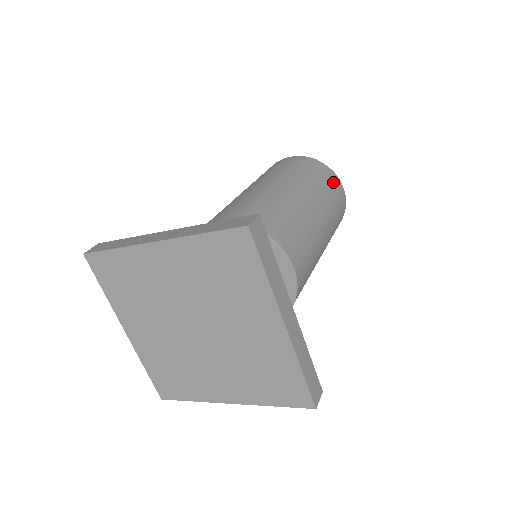
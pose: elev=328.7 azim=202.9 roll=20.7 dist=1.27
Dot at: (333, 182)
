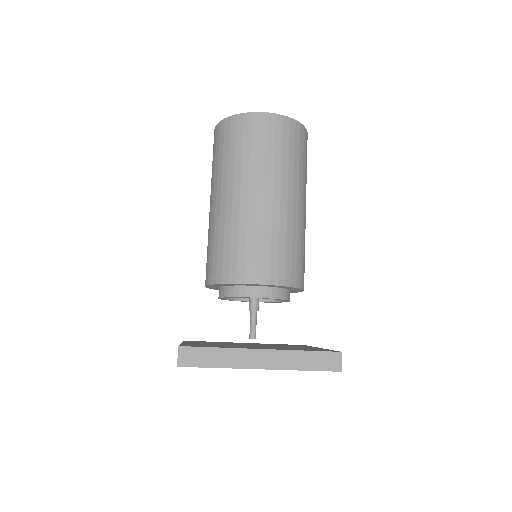
Dot at: occluded
